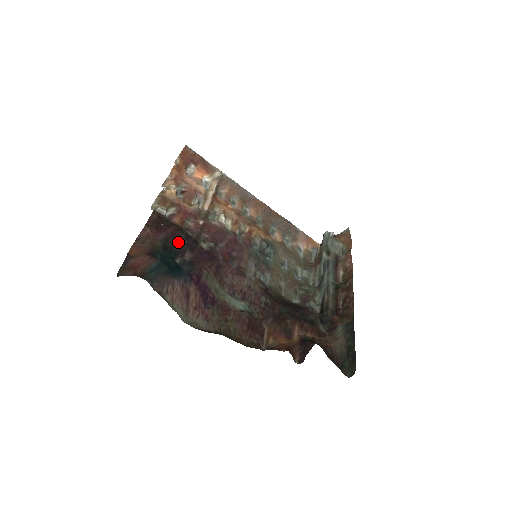
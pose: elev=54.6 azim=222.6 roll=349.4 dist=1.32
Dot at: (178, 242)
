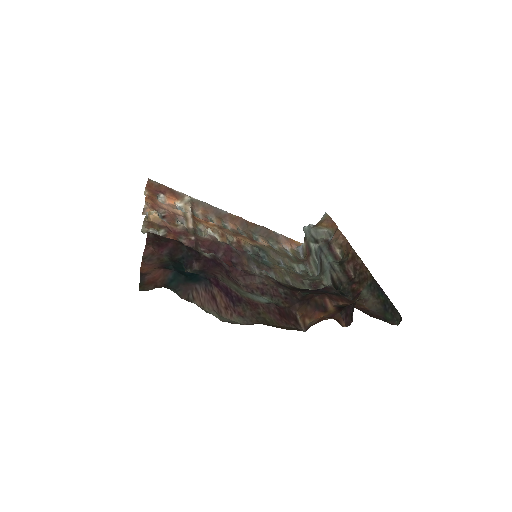
Dot at: (182, 254)
